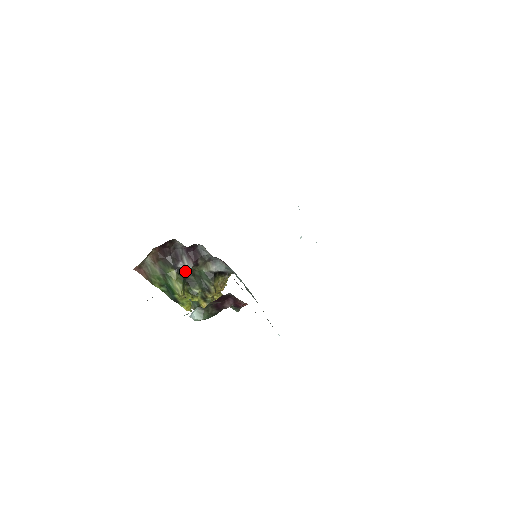
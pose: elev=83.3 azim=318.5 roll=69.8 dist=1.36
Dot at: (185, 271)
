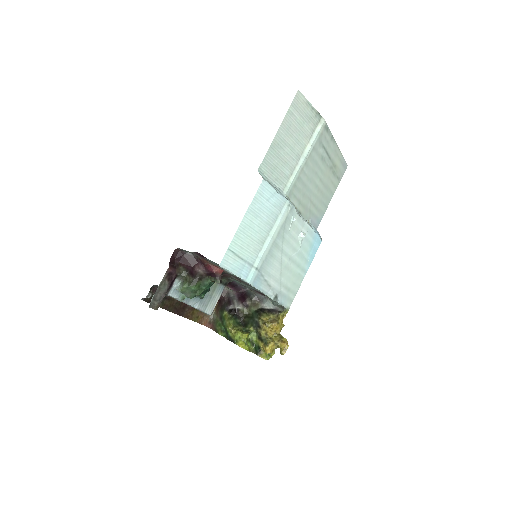
Dot at: (236, 311)
